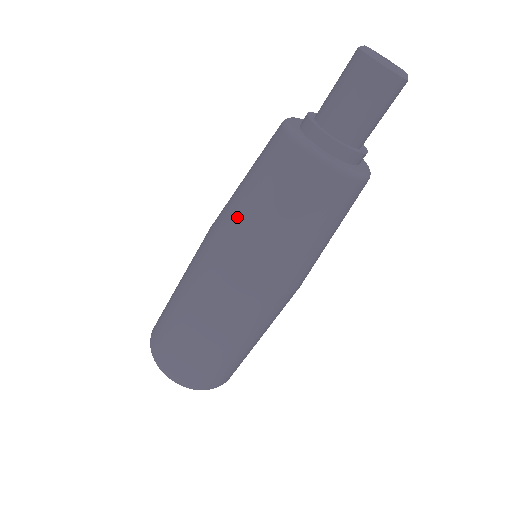
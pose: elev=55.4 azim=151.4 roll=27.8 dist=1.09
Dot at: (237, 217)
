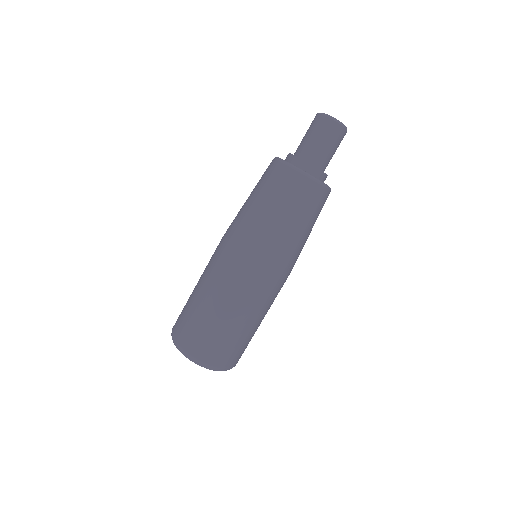
Dot at: (240, 212)
